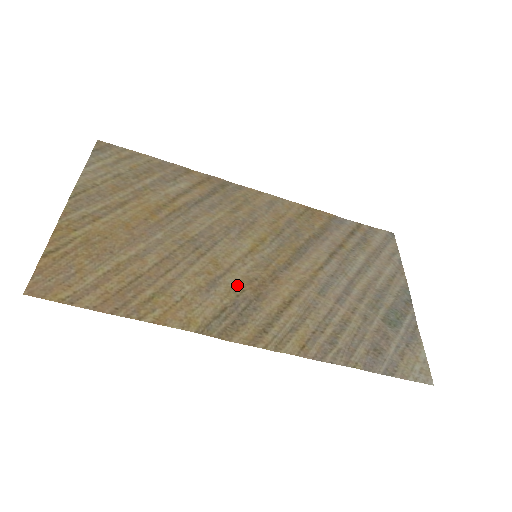
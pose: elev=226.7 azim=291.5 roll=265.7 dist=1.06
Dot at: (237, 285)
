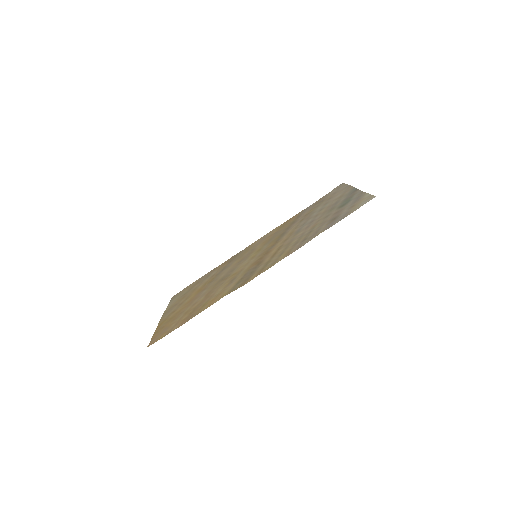
Dot at: (246, 270)
